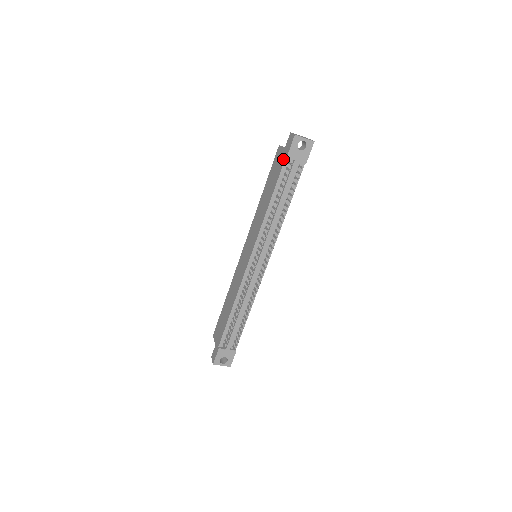
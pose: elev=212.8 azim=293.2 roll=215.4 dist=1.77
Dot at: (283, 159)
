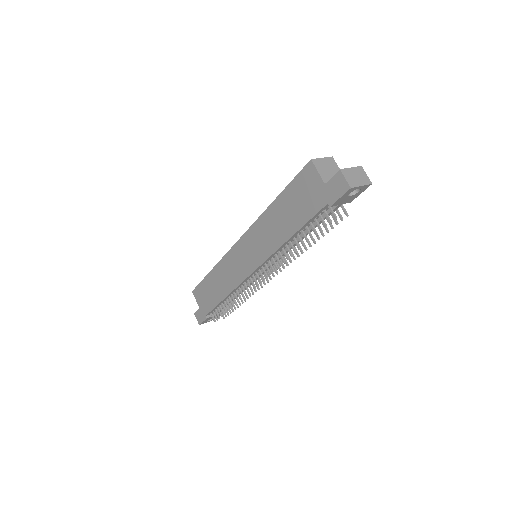
Dot at: (322, 201)
